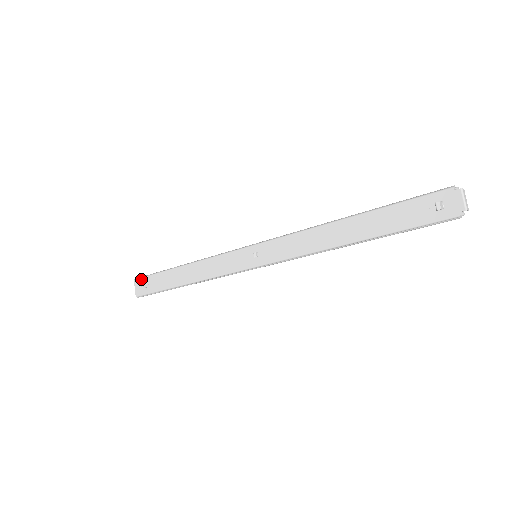
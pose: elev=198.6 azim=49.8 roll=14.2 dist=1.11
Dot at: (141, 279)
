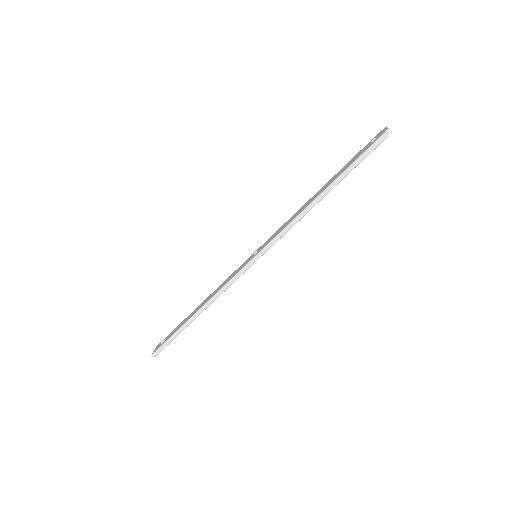
Dot at: occluded
